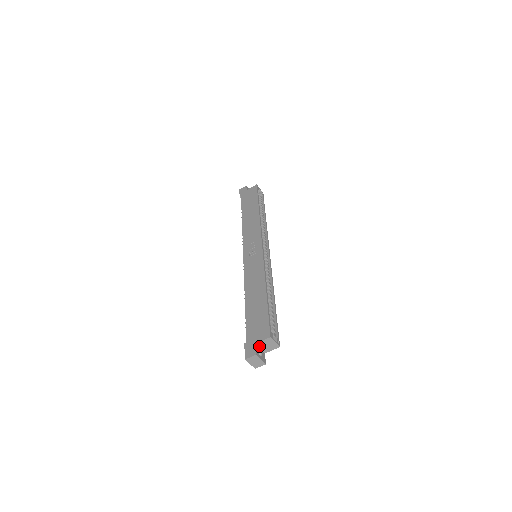
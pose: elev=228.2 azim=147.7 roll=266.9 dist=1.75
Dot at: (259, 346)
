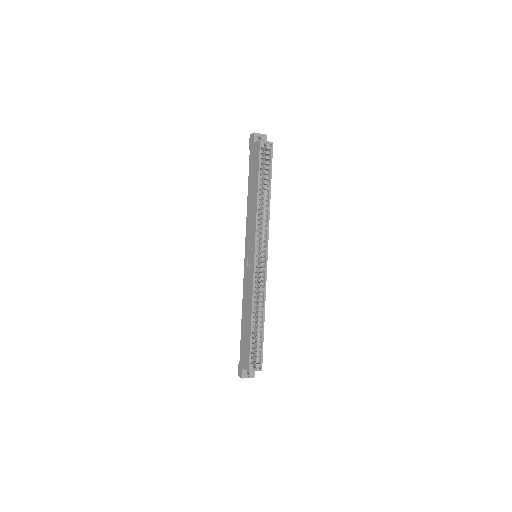
Dot at: occluded
